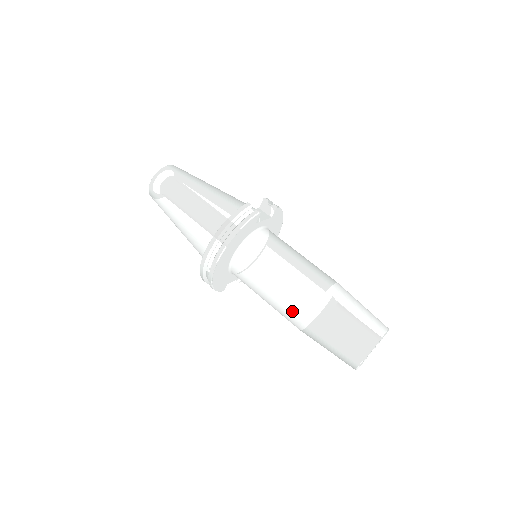
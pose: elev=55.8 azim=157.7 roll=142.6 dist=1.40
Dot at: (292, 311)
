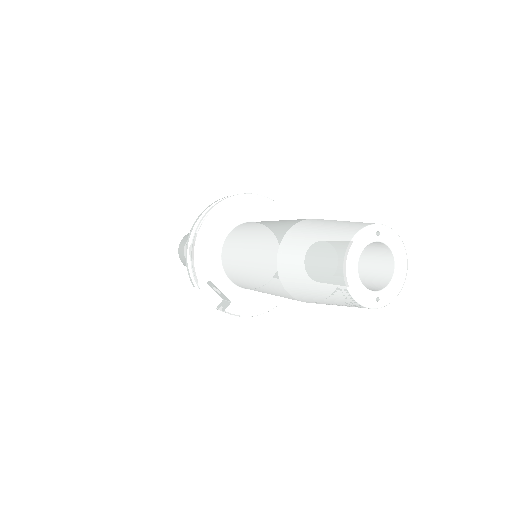
Dot at: (274, 235)
